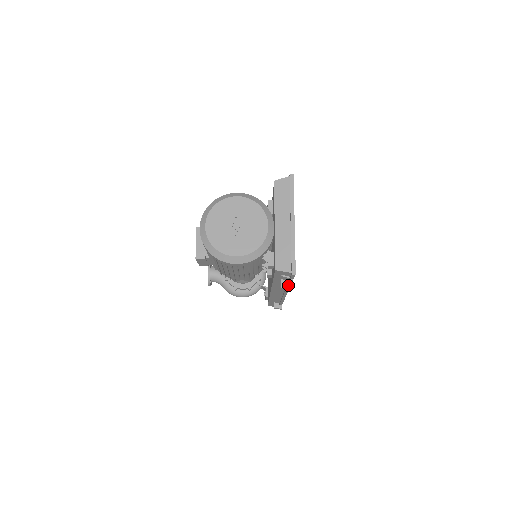
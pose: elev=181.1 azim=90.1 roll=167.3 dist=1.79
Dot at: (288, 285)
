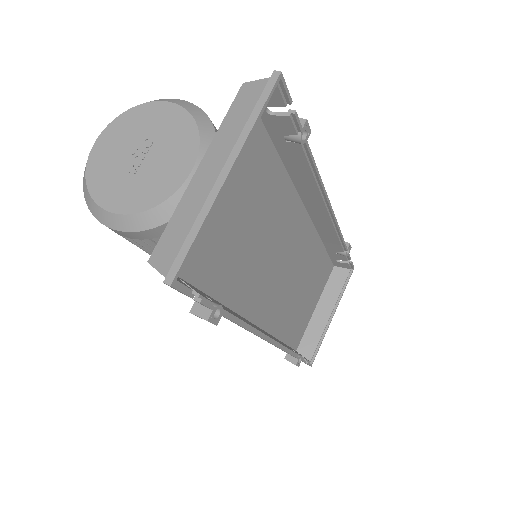
Dot at: (203, 312)
